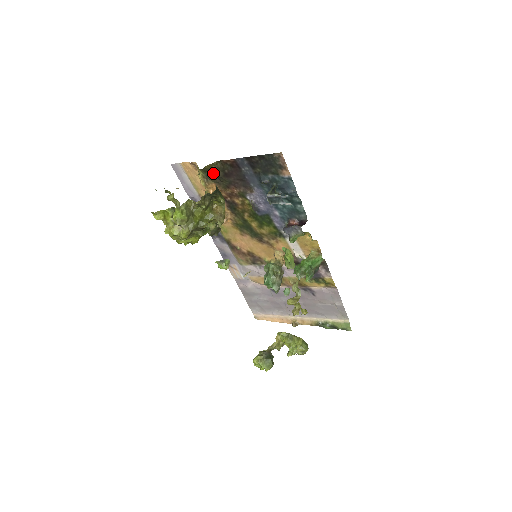
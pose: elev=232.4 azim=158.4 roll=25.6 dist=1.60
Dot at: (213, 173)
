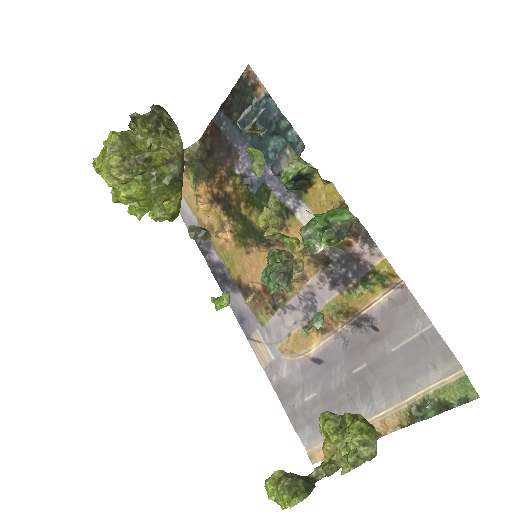
Dot at: (199, 163)
